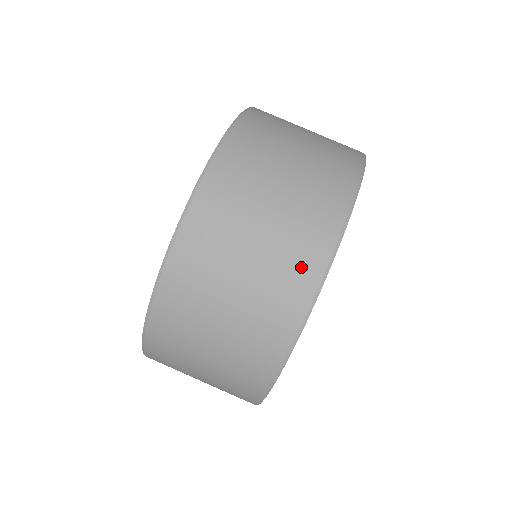
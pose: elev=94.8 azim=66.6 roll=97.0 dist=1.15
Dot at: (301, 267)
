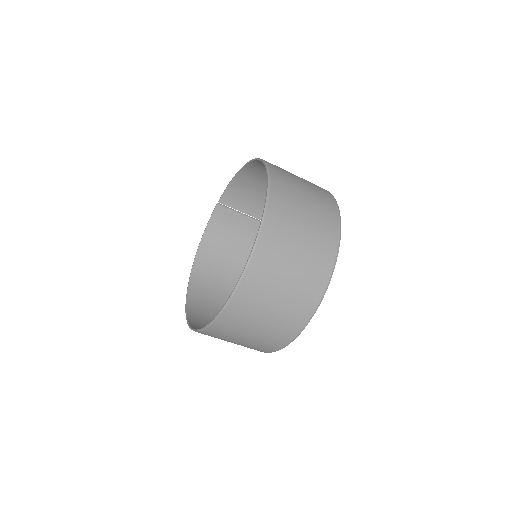
Dot at: (298, 315)
